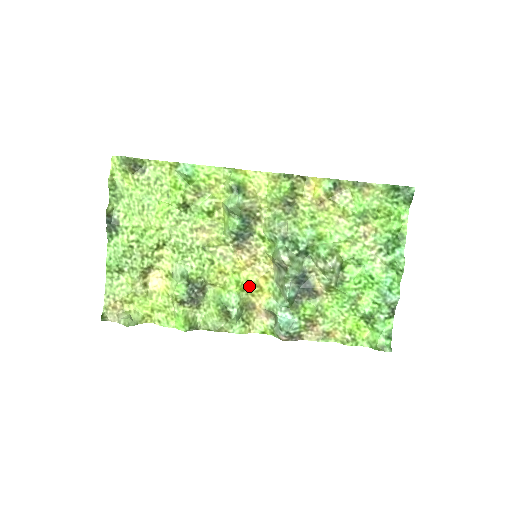
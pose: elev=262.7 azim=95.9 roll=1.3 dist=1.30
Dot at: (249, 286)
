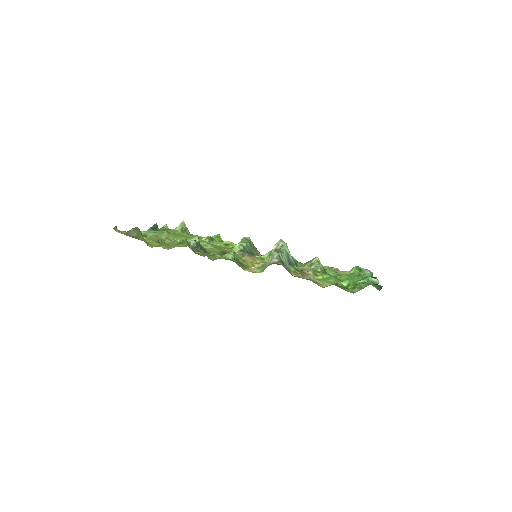
Dot at: (246, 261)
